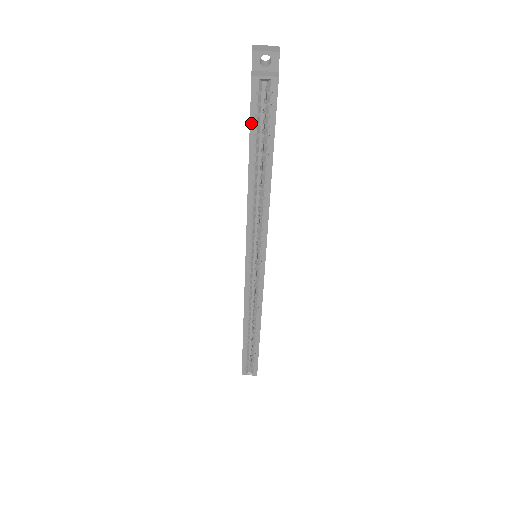
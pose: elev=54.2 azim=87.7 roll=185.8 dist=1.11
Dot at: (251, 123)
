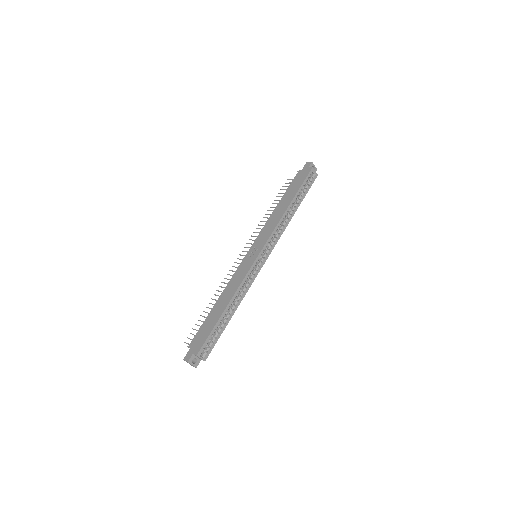
Dot at: (303, 183)
